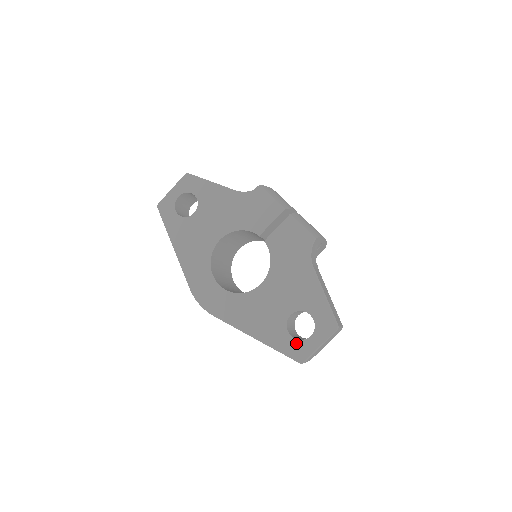
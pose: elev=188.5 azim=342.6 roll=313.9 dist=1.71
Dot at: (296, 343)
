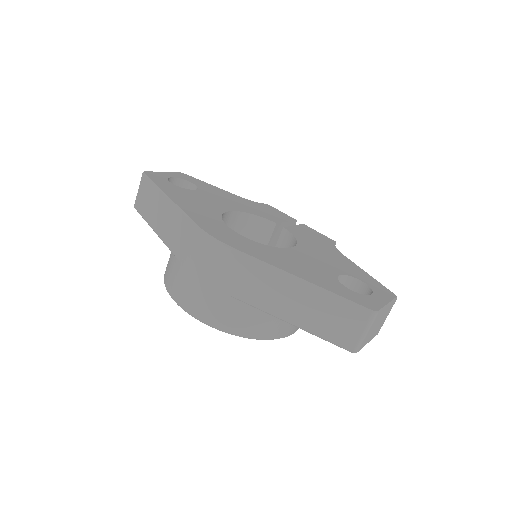
Dot at: (358, 295)
